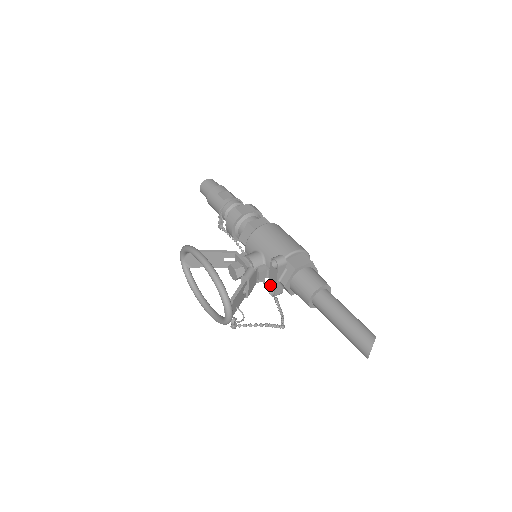
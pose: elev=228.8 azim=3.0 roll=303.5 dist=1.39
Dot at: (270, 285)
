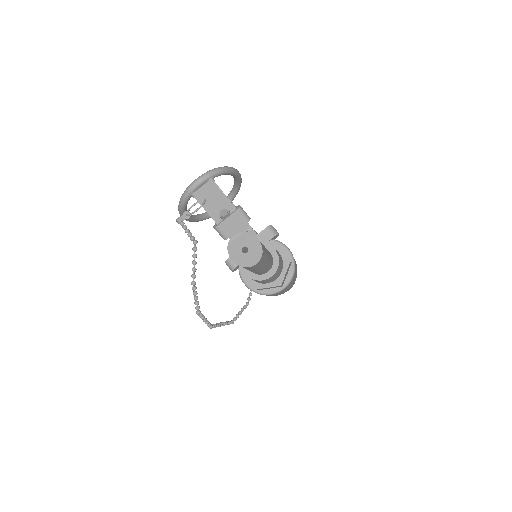
Dot at: occluded
